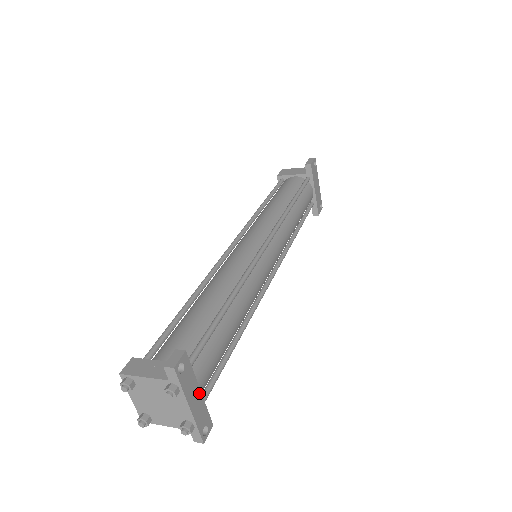
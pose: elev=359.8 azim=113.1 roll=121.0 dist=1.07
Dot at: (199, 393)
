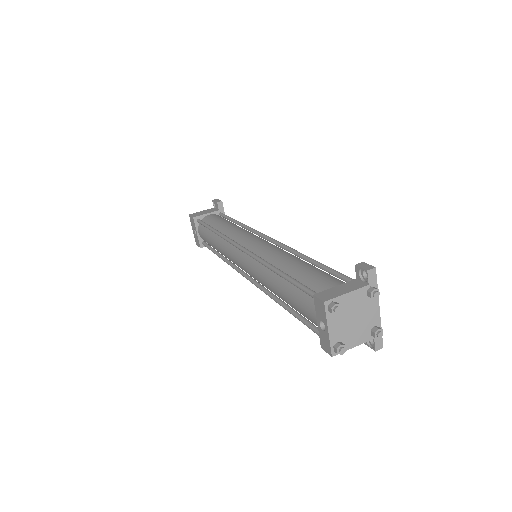
Dot at: occluded
